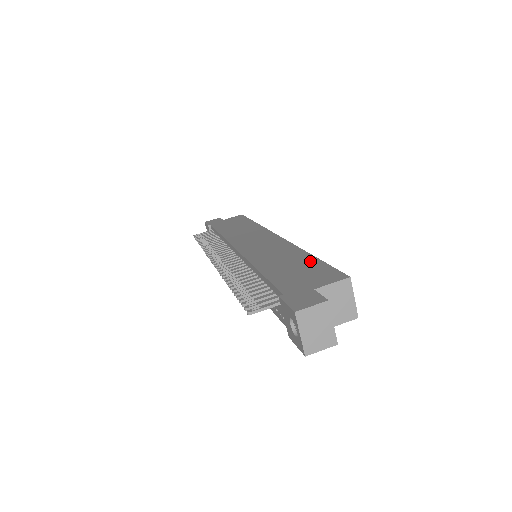
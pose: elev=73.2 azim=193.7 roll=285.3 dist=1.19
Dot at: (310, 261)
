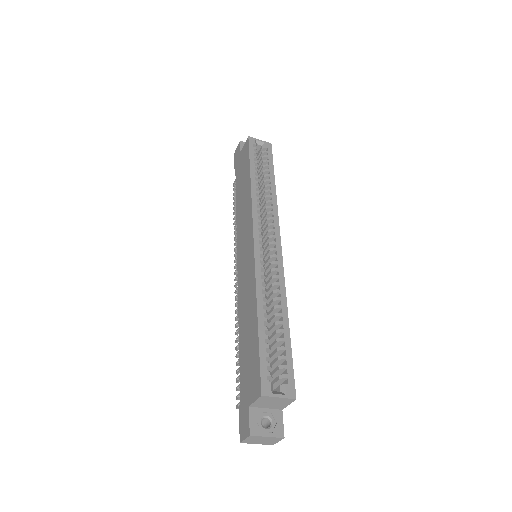
Dot at: (254, 337)
